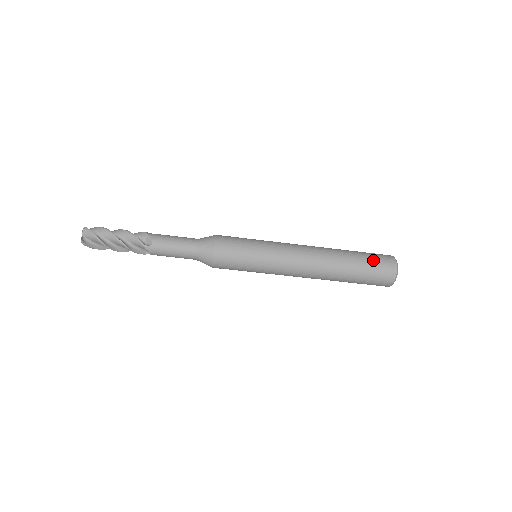
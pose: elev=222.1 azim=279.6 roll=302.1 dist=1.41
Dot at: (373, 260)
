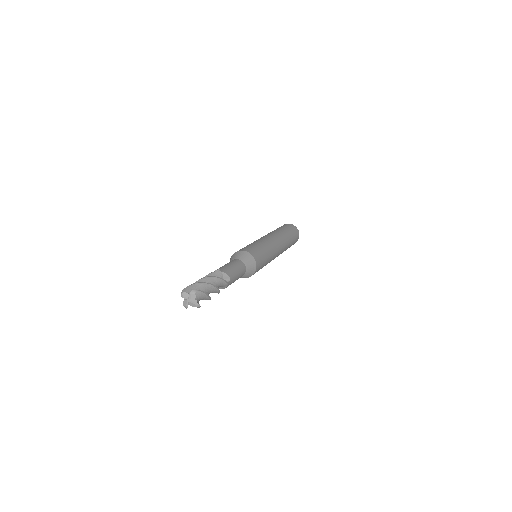
Dot at: (293, 231)
